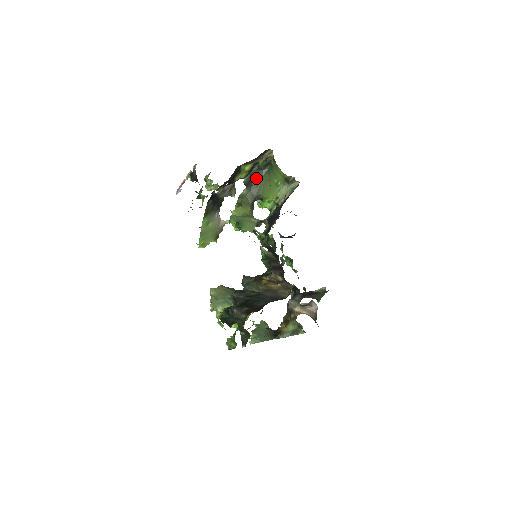
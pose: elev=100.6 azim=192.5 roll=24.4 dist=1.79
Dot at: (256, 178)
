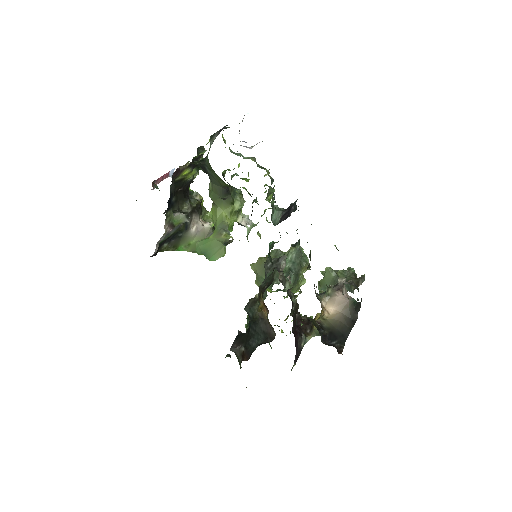
Dot at: (207, 171)
